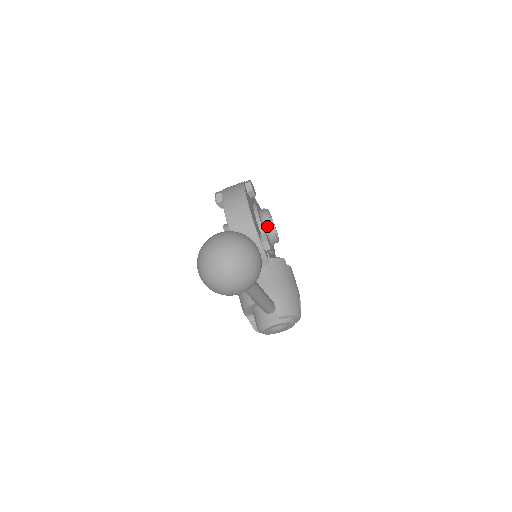
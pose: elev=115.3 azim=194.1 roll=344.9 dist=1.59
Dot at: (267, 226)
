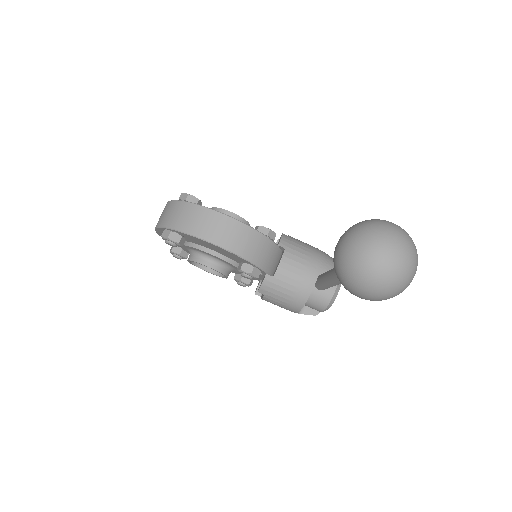
Dot at: occluded
